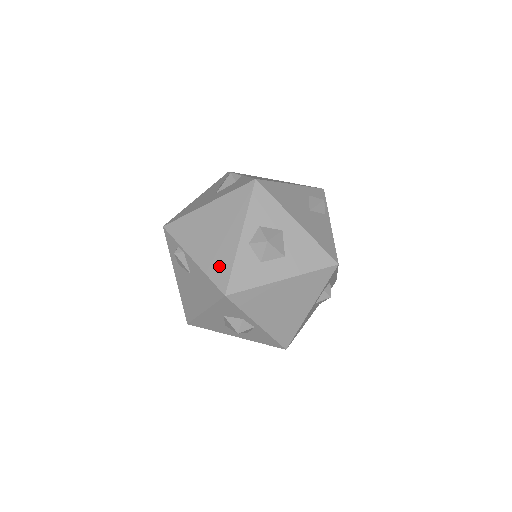
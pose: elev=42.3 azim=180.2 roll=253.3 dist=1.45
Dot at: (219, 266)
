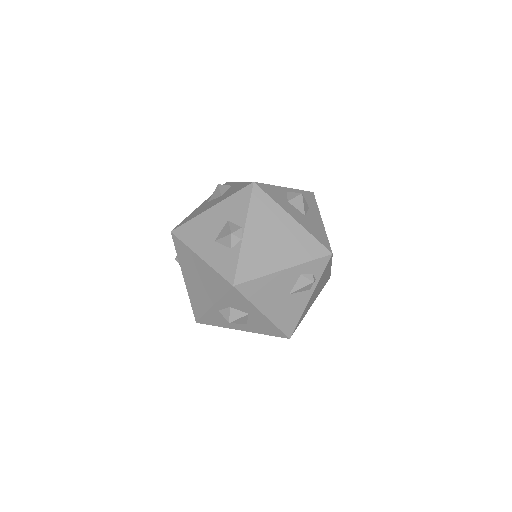
Dot at: (197, 304)
